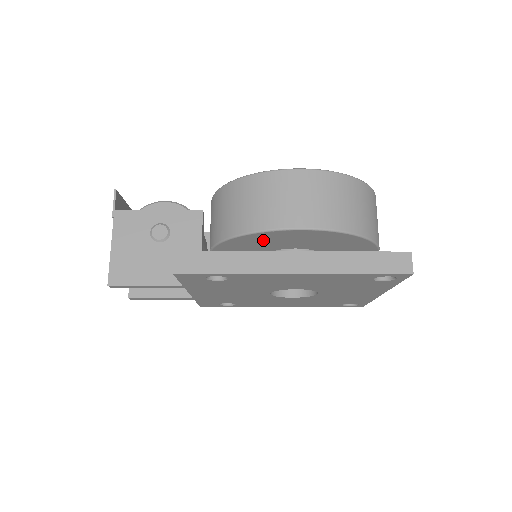
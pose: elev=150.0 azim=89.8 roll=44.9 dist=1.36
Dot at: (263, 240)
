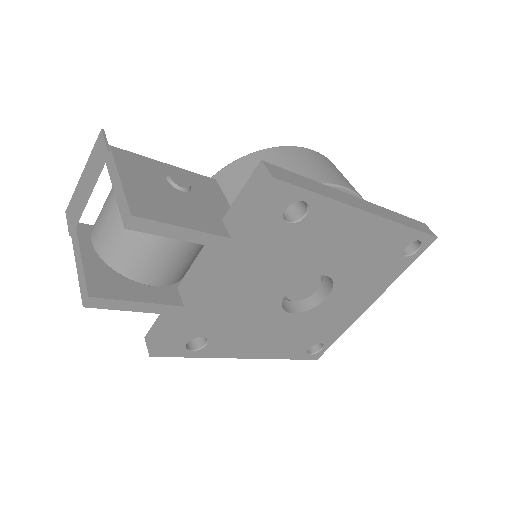
Dot at: occluded
